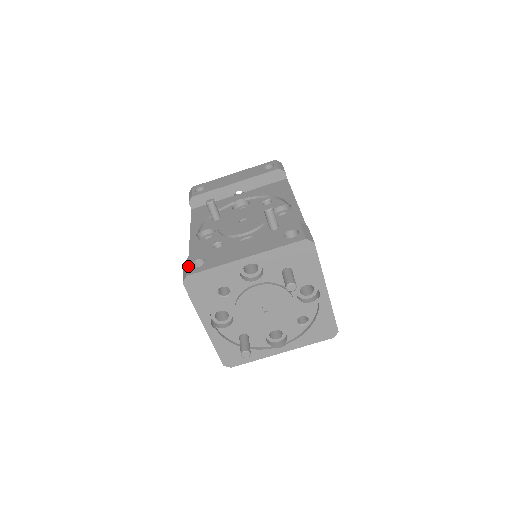
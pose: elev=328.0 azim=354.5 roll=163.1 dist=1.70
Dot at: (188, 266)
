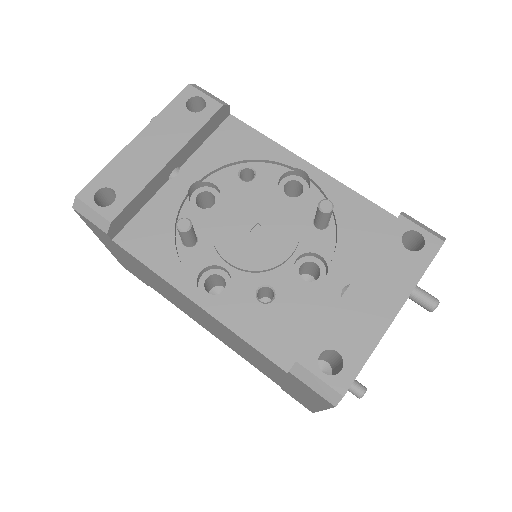
Dot at: (322, 377)
